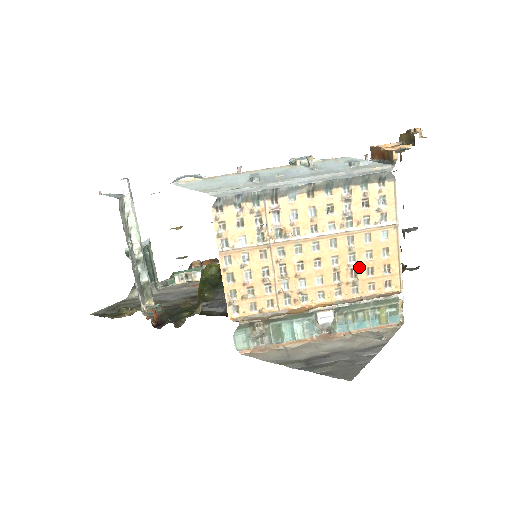
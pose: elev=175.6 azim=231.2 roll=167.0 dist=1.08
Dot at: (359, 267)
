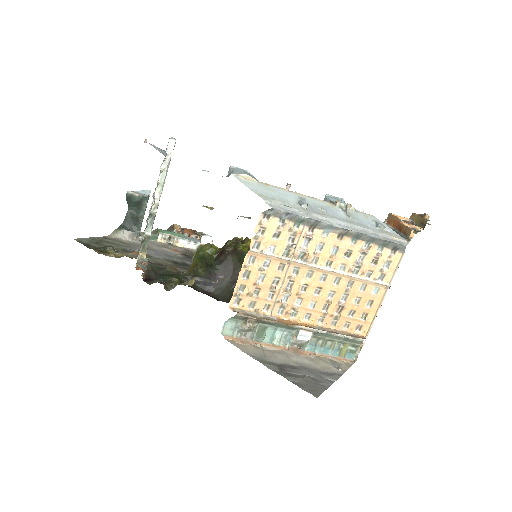
Dot at: (346, 307)
